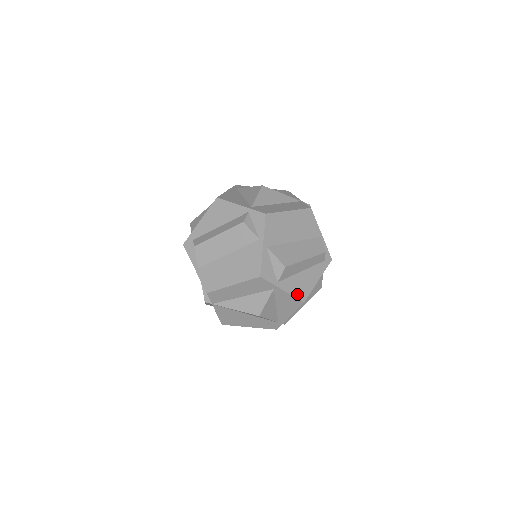
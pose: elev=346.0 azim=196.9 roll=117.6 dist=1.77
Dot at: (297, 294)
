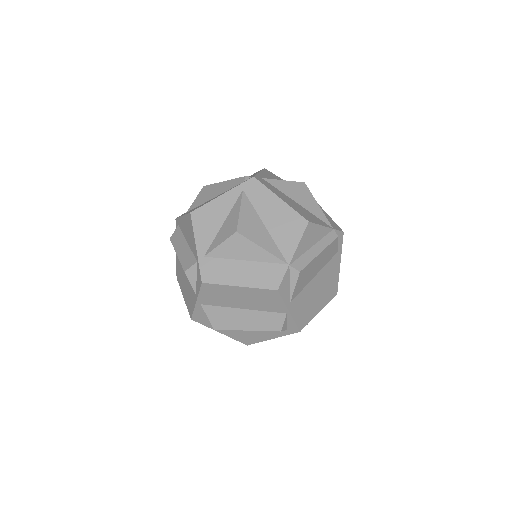
Dot at: (239, 339)
